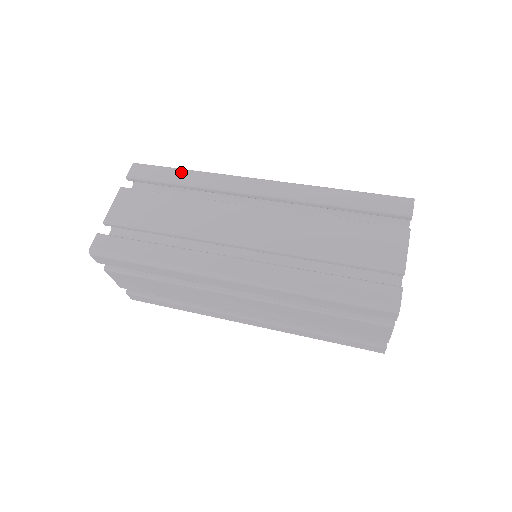
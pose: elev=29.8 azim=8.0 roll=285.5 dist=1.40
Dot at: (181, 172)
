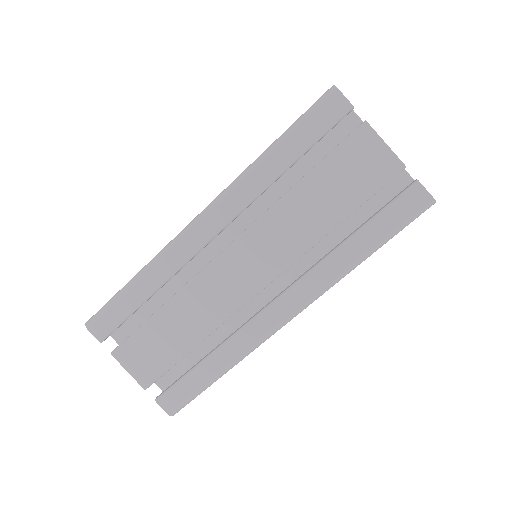
Dot at: occluded
